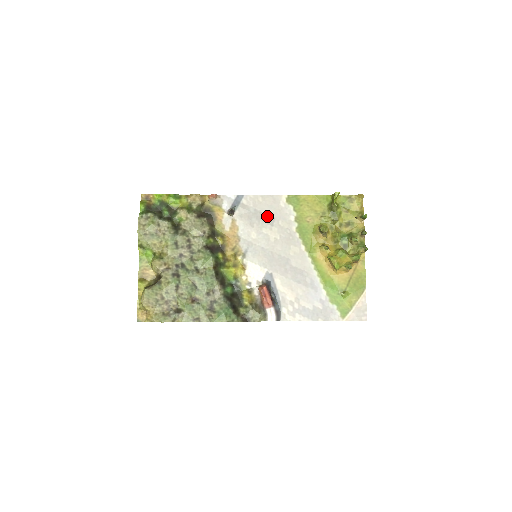
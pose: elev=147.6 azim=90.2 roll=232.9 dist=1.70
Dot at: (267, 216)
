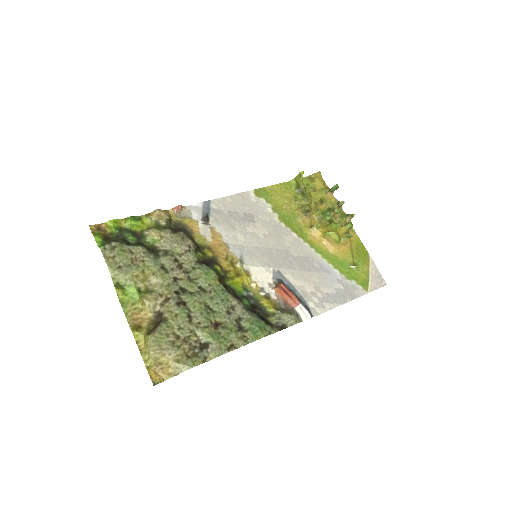
Dot at: (244, 215)
